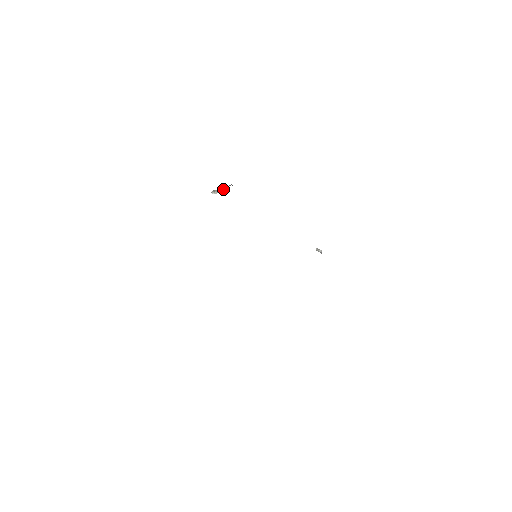
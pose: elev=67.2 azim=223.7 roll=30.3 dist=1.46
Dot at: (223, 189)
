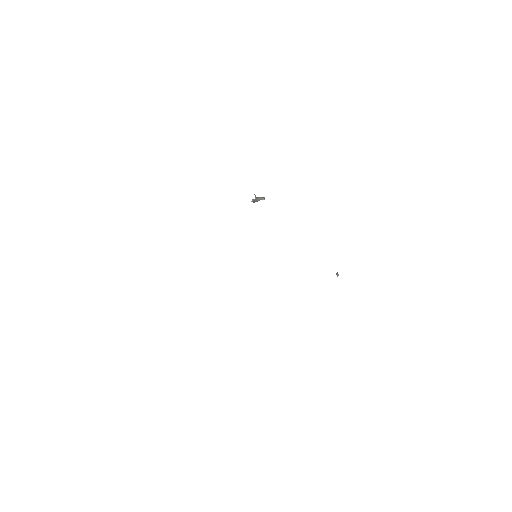
Dot at: (256, 198)
